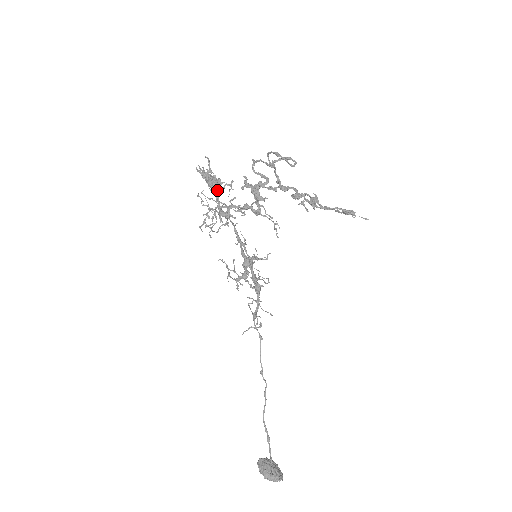
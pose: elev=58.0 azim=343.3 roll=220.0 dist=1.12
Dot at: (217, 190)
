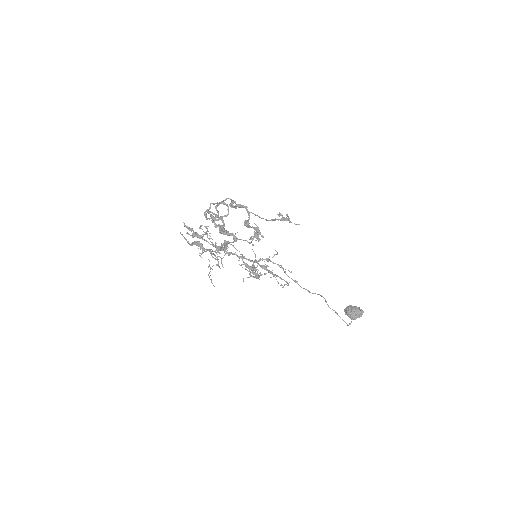
Dot at: (203, 249)
